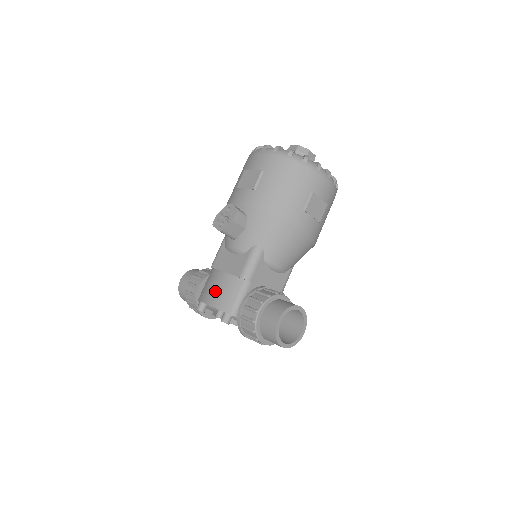
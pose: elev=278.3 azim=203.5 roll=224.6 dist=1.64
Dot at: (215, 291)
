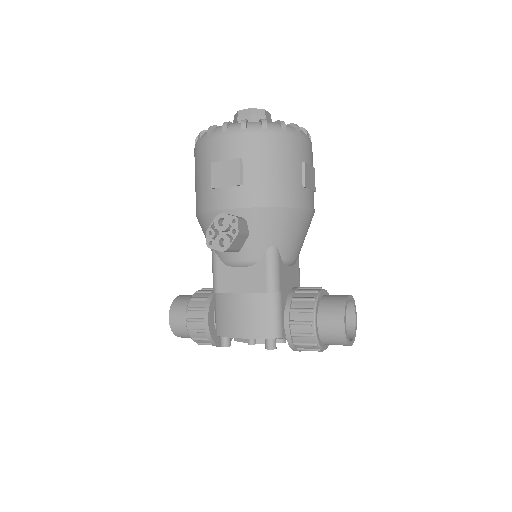
Dot at: (242, 320)
